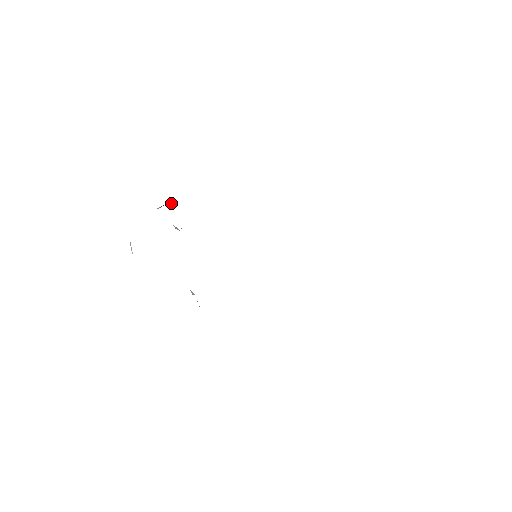
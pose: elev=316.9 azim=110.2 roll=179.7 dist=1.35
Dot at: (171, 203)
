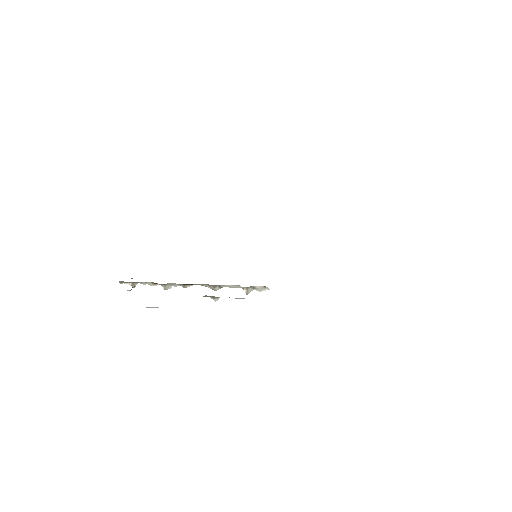
Dot at: (137, 283)
